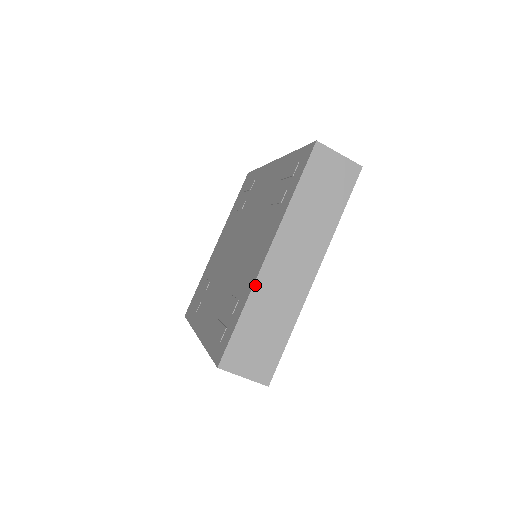
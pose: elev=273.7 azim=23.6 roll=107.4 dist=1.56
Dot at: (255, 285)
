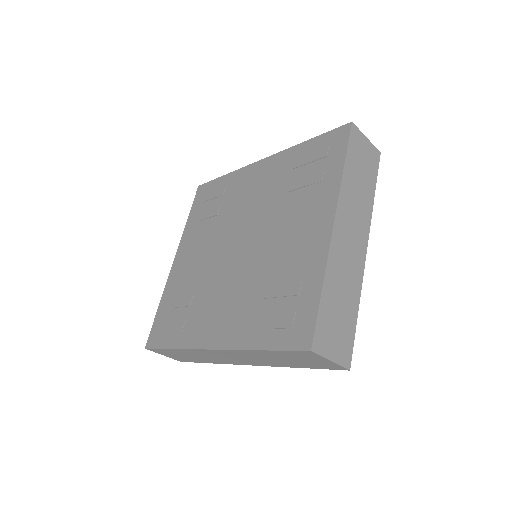
Dot at: (329, 257)
